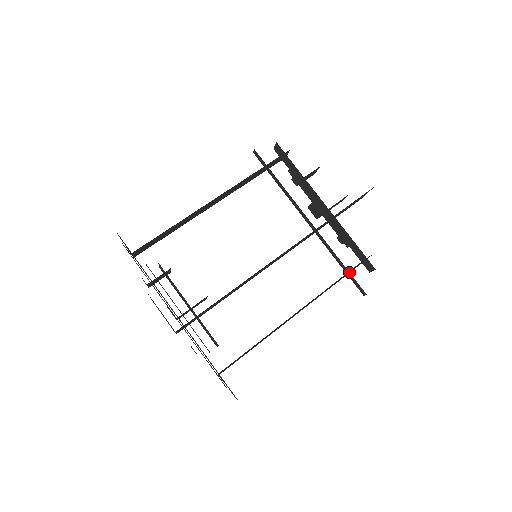
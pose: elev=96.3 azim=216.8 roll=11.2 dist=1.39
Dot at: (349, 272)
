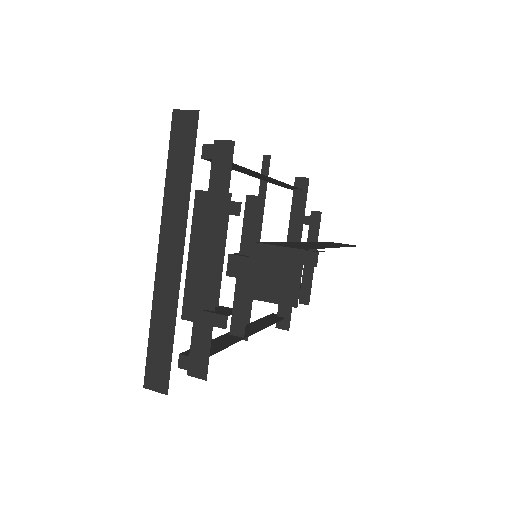
Dot at: (276, 320)
